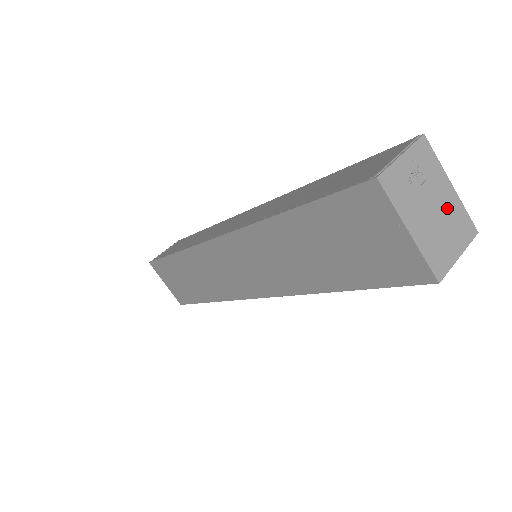
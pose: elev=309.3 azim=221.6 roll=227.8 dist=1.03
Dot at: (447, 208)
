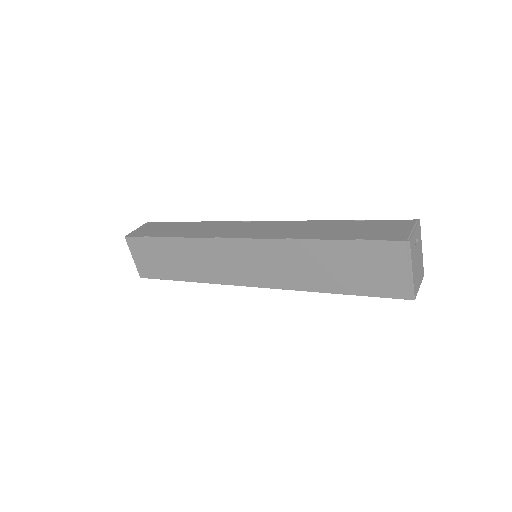
Dot at: (420, 261)
